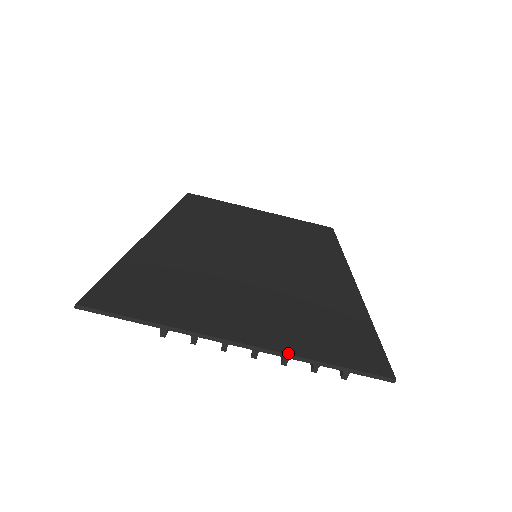
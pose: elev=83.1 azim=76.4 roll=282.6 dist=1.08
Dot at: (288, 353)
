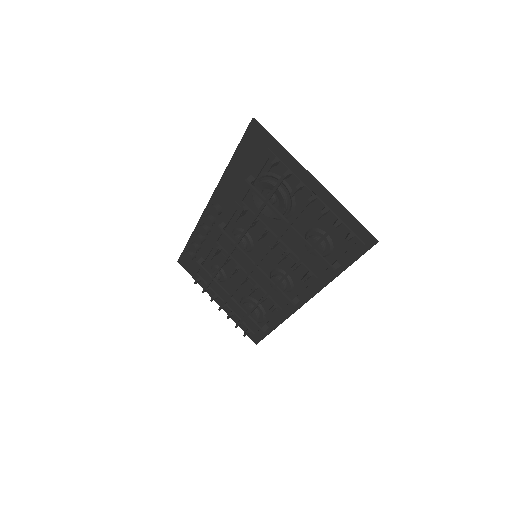
Dot at: (335, 198)
